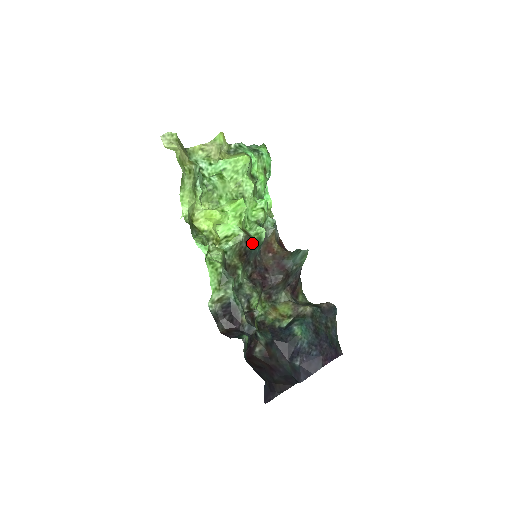
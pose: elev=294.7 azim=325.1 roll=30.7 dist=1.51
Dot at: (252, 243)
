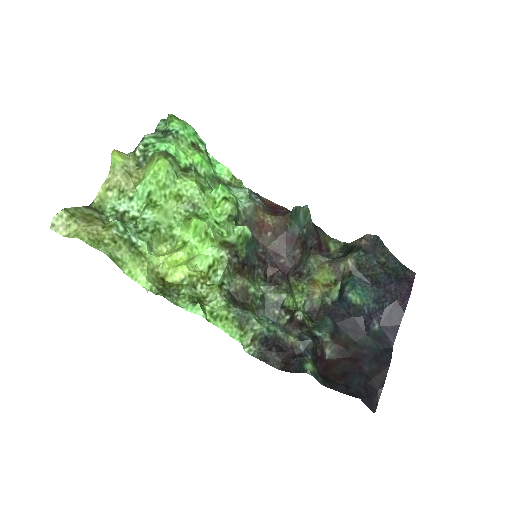
Dot at: (242, 248)
